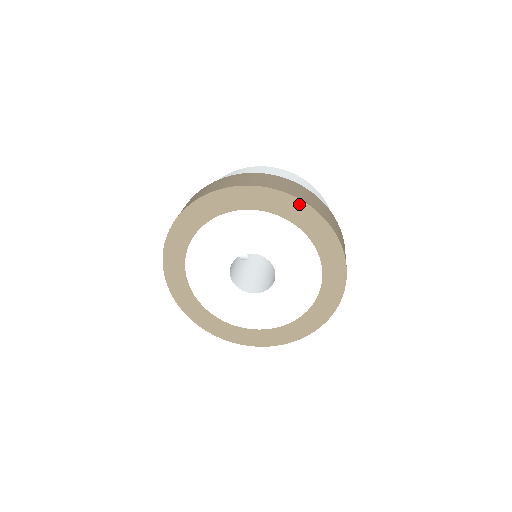
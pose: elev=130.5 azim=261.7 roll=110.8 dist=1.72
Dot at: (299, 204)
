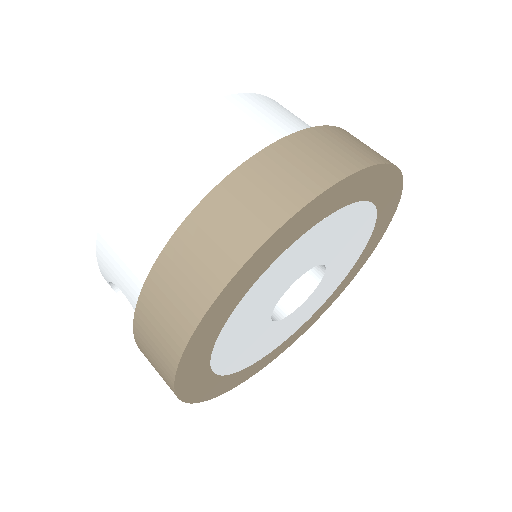
Dot at: (366, 174)
